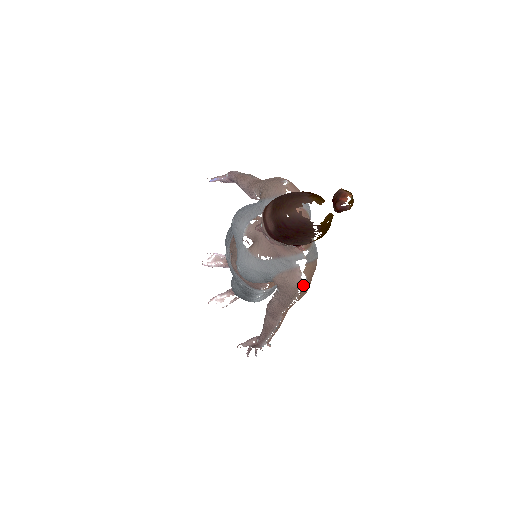
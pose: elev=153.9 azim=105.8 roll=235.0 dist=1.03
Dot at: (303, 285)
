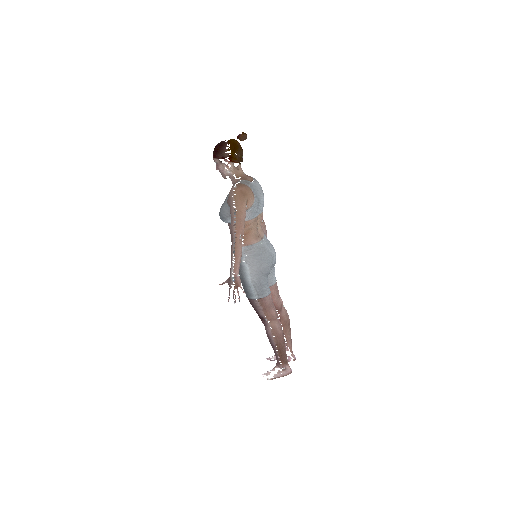
Dot at: (235, 190)
